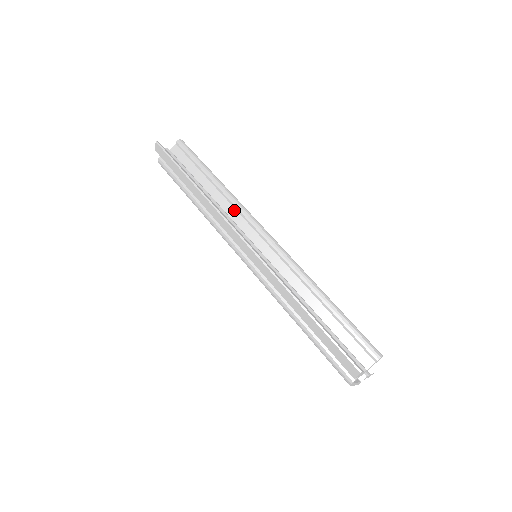
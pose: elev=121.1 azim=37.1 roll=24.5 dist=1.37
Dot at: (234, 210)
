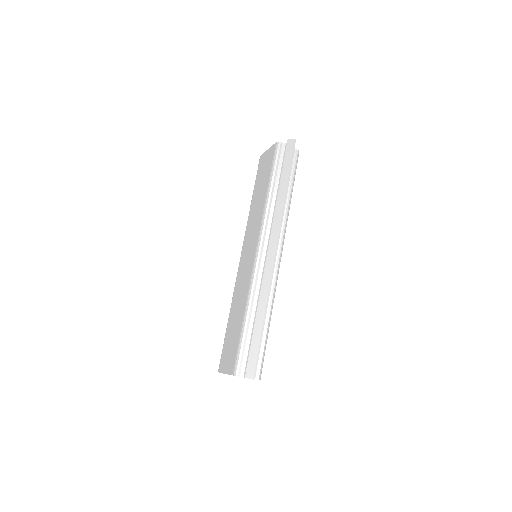
Dot at: (281, 226)
